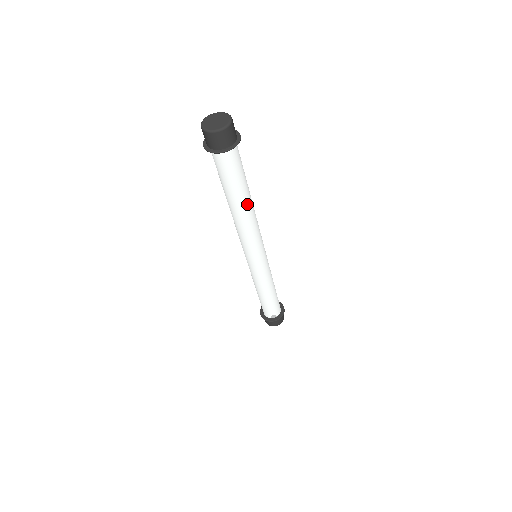
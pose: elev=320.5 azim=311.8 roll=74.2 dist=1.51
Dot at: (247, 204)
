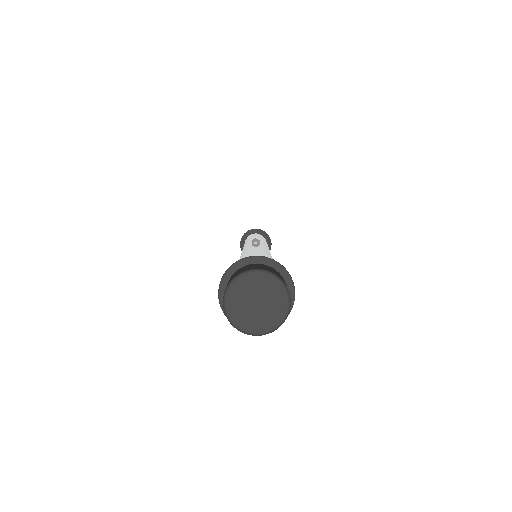
Dot at: occluded
